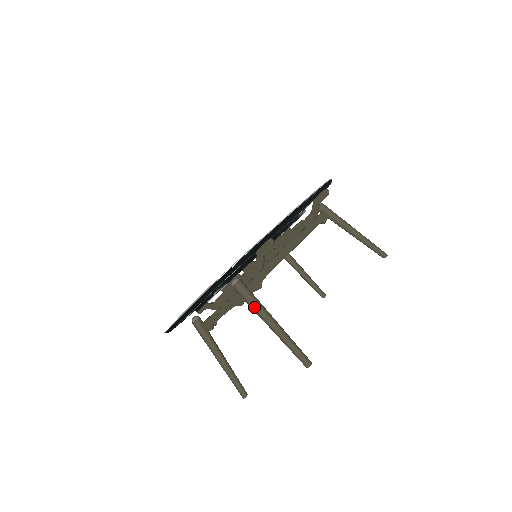
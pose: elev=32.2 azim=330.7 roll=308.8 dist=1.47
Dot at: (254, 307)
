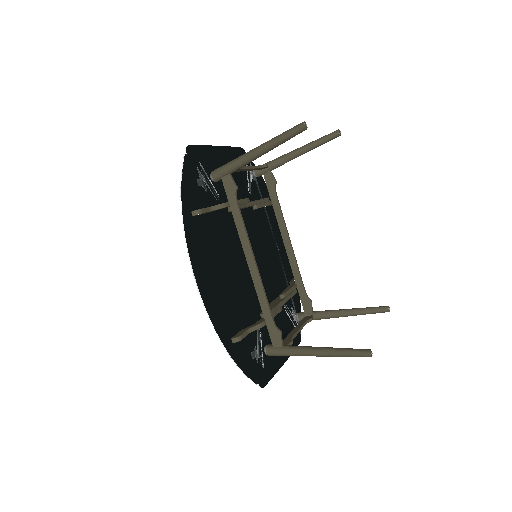
Dot at: occluded
